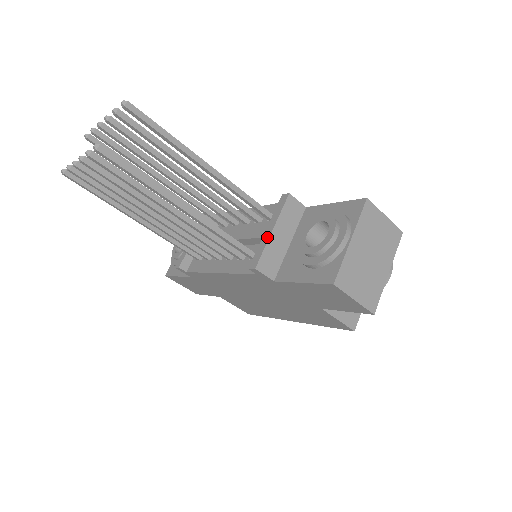
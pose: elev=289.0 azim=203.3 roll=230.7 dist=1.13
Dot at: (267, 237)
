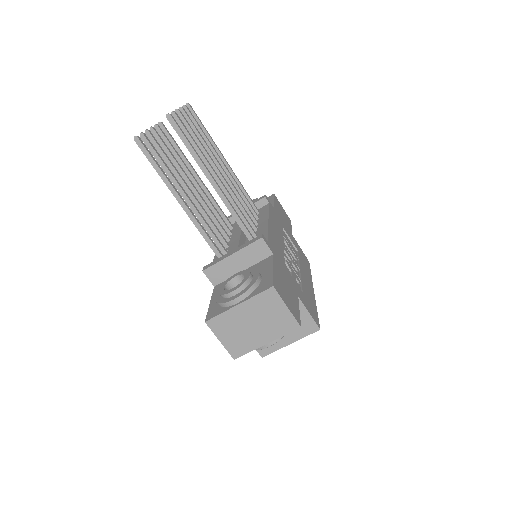
Dot at: (226, 256)
